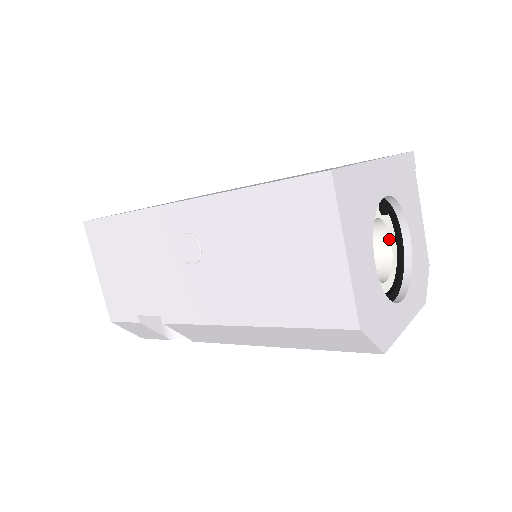
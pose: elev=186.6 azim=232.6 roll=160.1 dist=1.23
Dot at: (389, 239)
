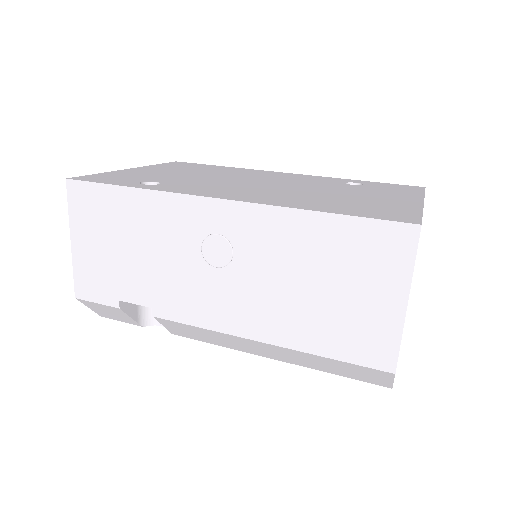
Dot at: occluded
